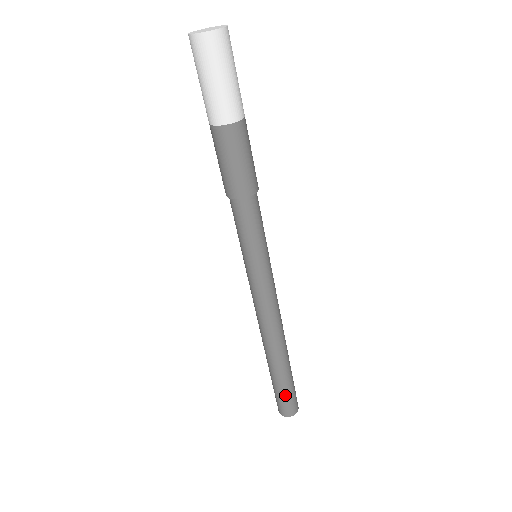
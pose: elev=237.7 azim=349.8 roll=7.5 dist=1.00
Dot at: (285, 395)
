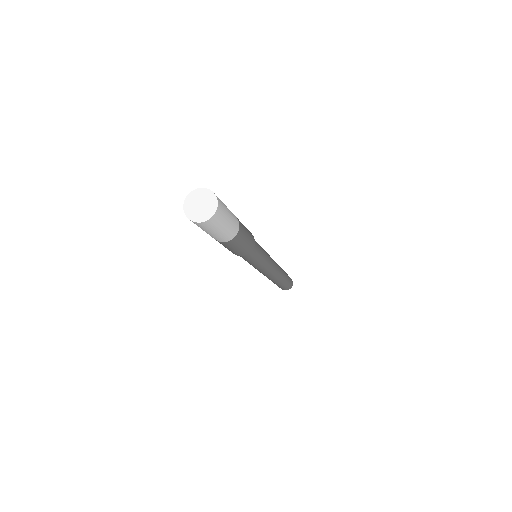
Dot at: (285, 286)
